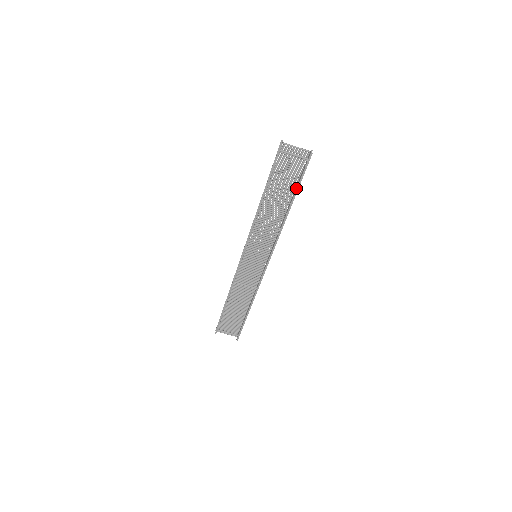
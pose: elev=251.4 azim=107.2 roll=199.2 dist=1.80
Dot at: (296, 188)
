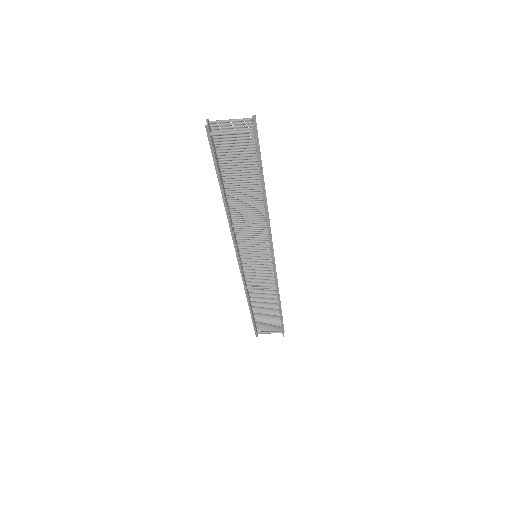
Dot at: (258, 171)
